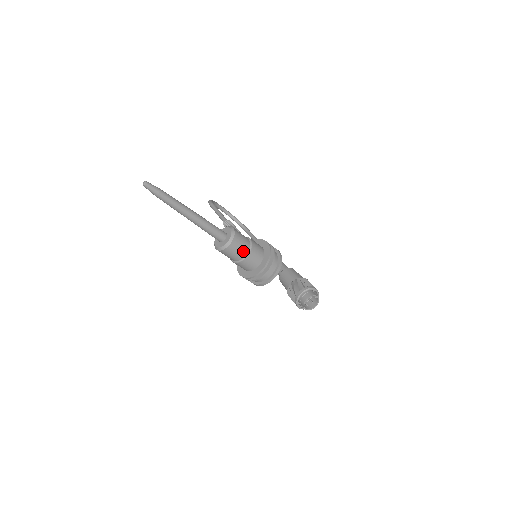
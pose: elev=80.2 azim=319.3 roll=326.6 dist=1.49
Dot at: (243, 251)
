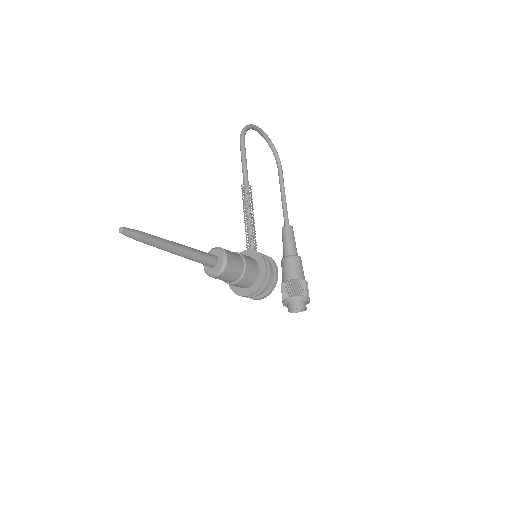
Dot at: (231, 280)
